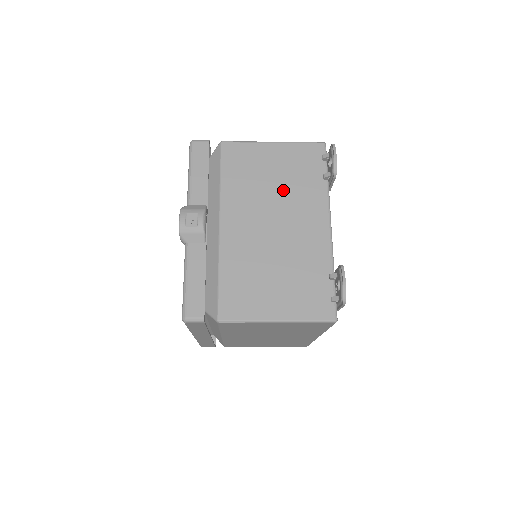
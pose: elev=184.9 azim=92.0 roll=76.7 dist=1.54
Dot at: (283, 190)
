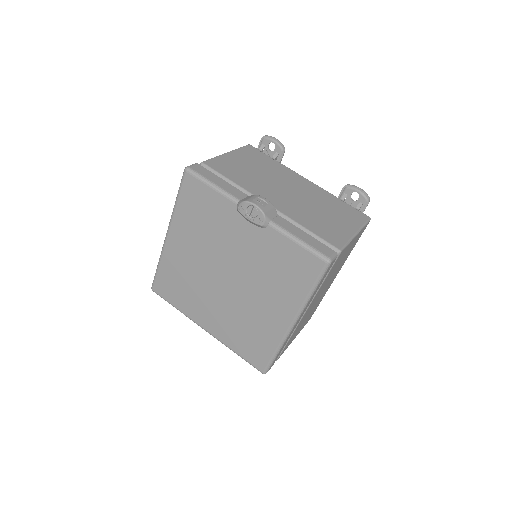
Dot at: (267, 173)
